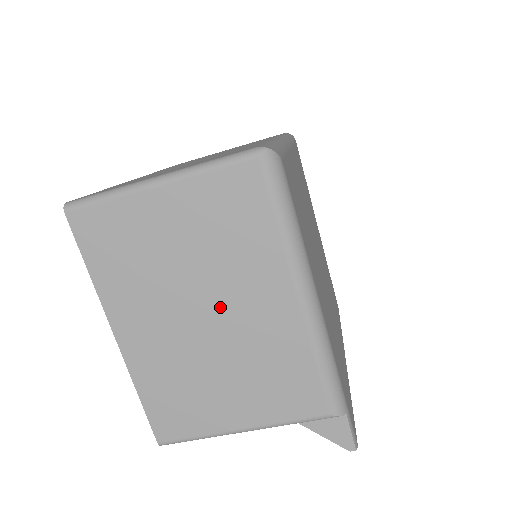
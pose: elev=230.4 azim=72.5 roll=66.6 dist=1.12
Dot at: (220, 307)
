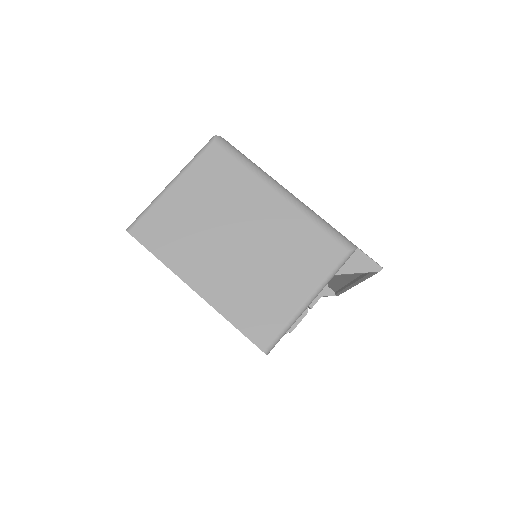
Dot at: (243, 228)
